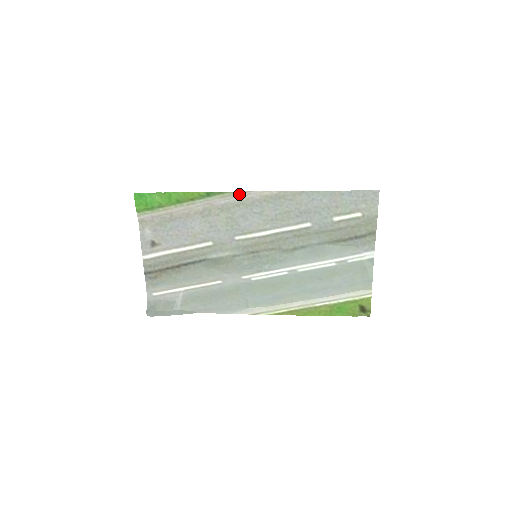
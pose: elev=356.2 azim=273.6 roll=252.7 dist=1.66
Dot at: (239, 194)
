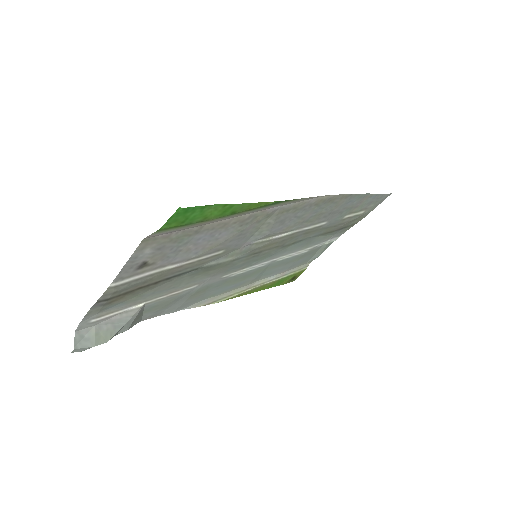
Dot at: (303, 199)
